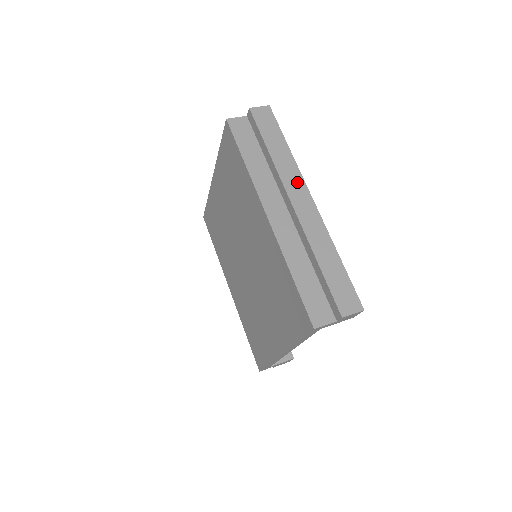
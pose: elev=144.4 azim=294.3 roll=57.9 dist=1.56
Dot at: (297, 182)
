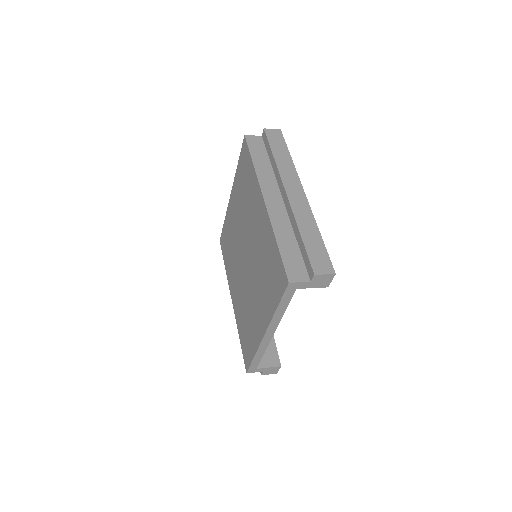
Dot at: (293, 179)
